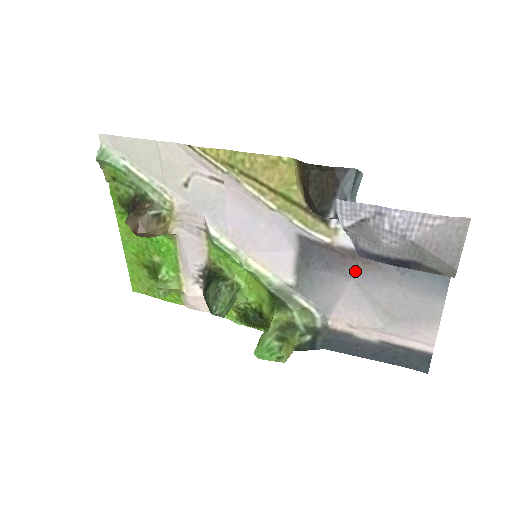
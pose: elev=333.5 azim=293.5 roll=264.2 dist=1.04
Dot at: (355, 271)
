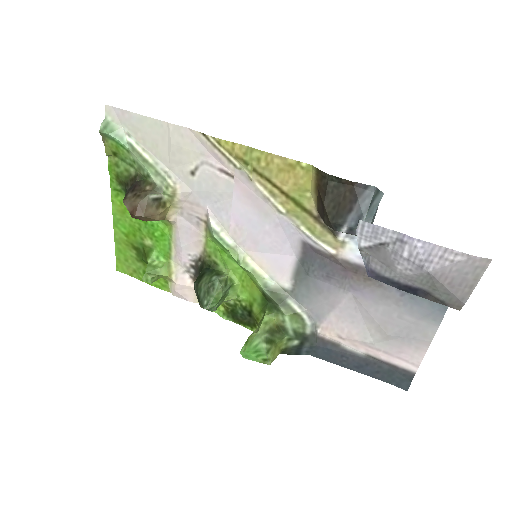
Dot at: (355, 285)
